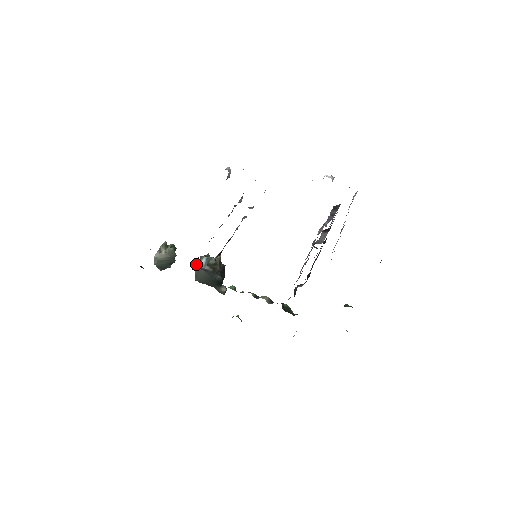
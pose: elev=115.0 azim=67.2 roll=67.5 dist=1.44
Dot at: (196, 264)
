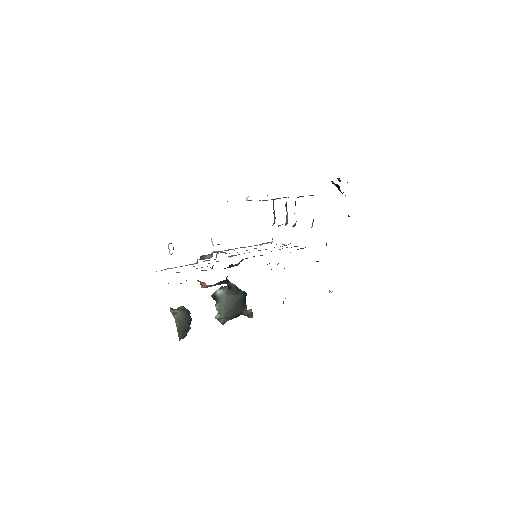
Dot at: occluded
